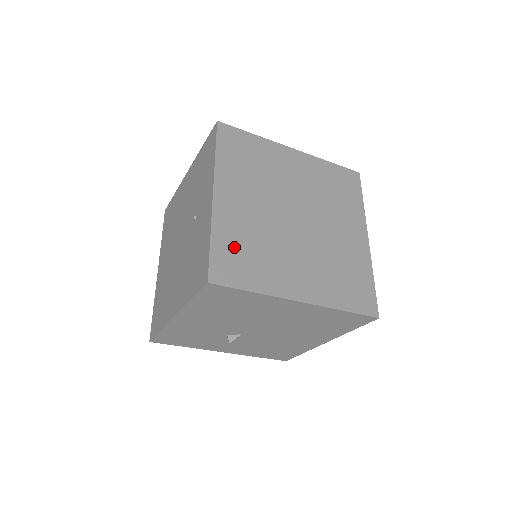
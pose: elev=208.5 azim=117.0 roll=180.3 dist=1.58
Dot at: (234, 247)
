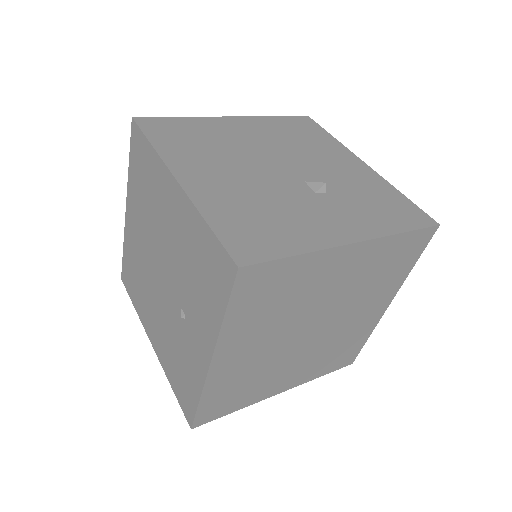
Dot at: (225, 394)
